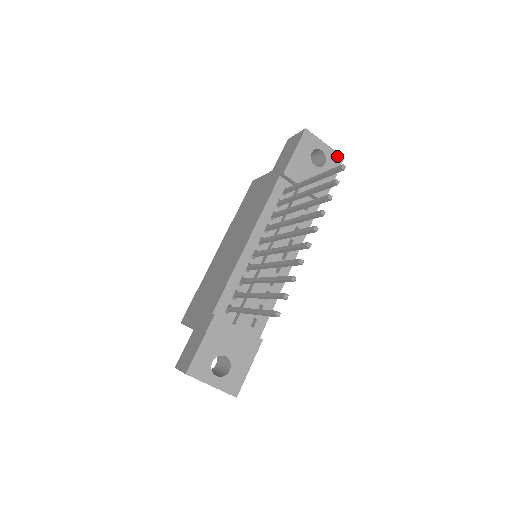
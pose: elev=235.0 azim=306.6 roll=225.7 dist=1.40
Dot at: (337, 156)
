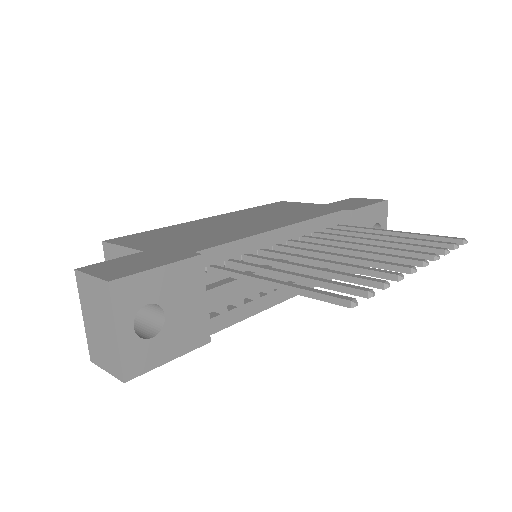
Dot at: occluded
